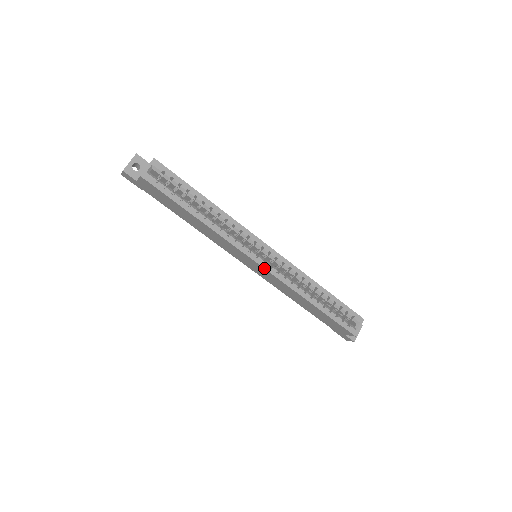
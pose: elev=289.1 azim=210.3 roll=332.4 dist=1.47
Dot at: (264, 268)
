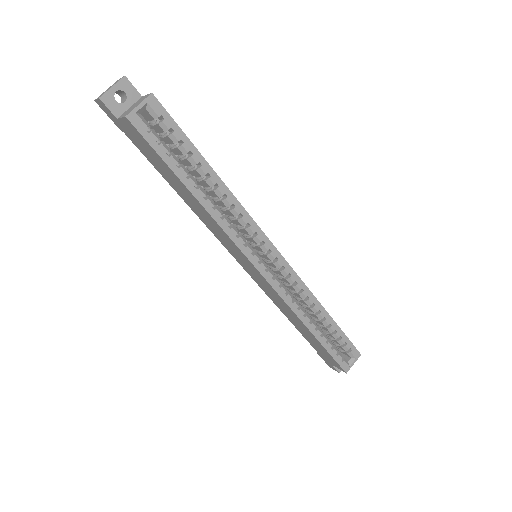
Dot at: (265, 278)
